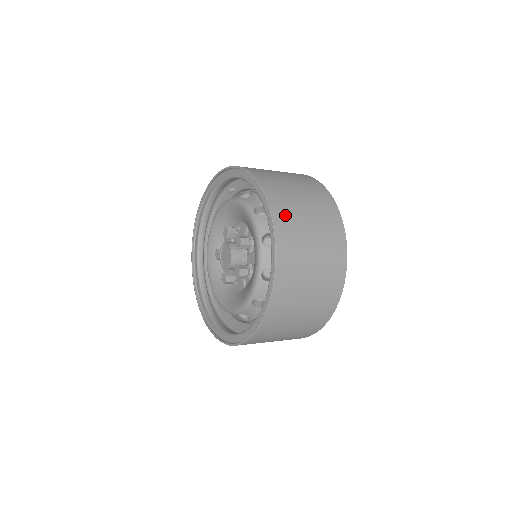
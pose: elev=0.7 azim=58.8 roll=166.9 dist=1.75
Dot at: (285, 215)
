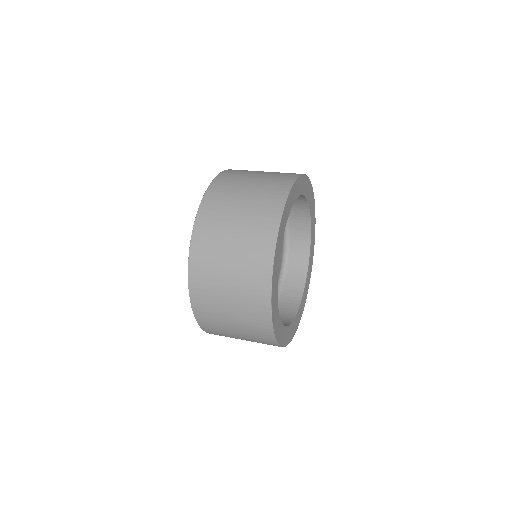
Dot at: (211, 325)
